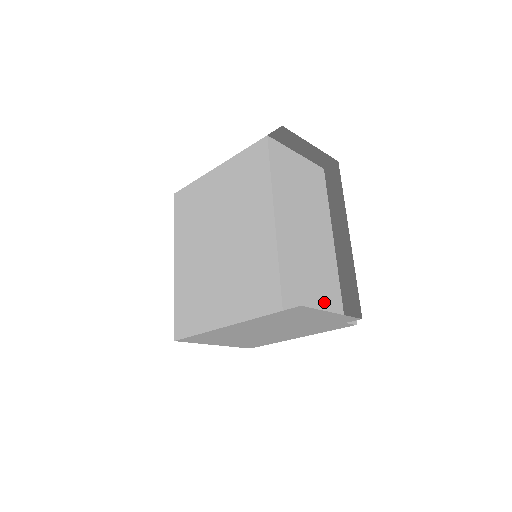
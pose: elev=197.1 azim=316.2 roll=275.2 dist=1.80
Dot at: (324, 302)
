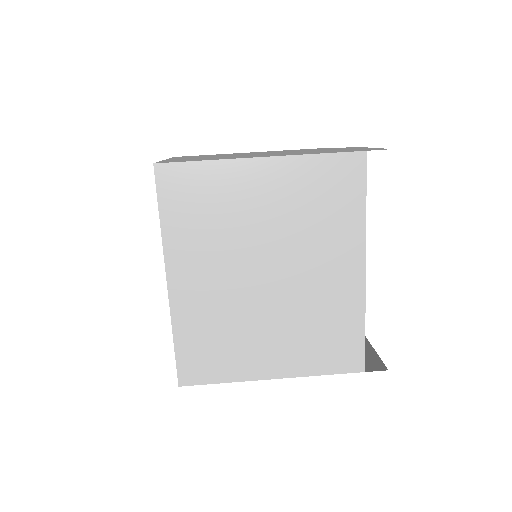
Dot at: occluded
